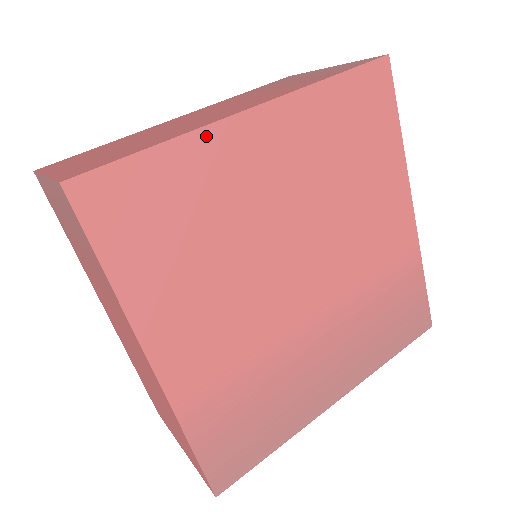
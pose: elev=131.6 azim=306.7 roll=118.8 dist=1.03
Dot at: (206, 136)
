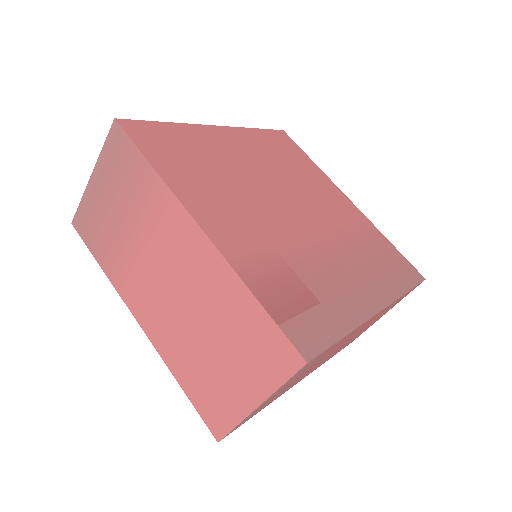
Dot at: (194, 128)
